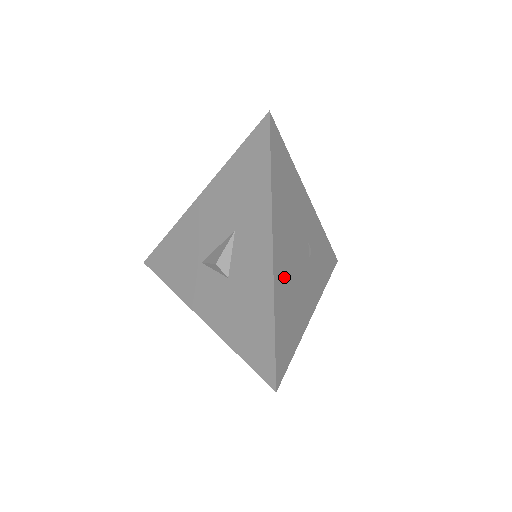
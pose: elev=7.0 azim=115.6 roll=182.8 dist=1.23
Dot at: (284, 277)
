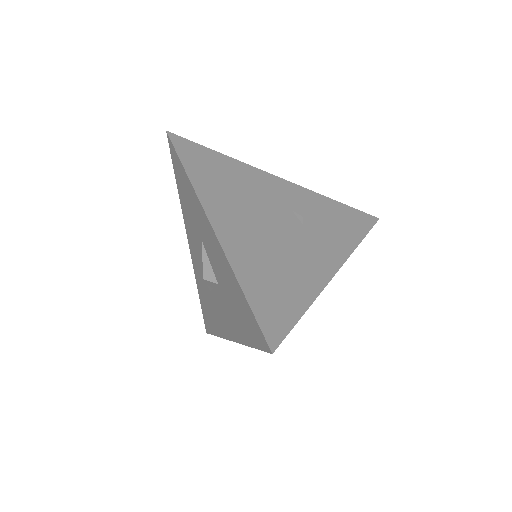
Dot at: (247, 245)
